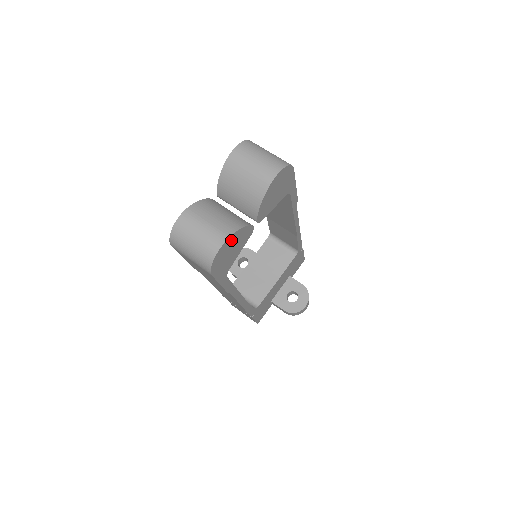
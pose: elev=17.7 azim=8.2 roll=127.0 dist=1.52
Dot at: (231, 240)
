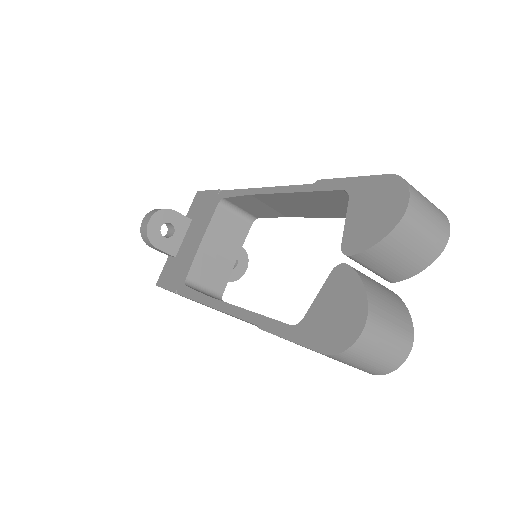
Dot at: occluded
